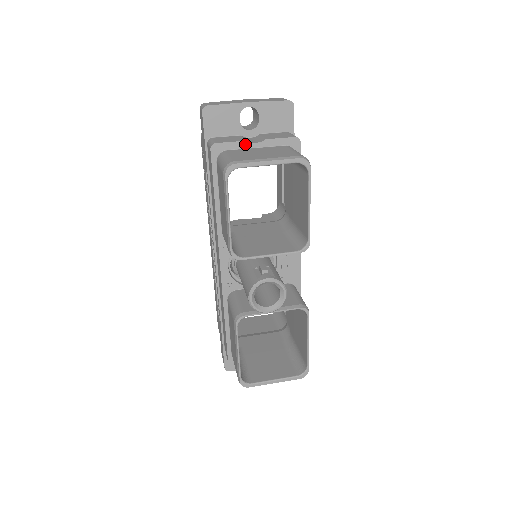
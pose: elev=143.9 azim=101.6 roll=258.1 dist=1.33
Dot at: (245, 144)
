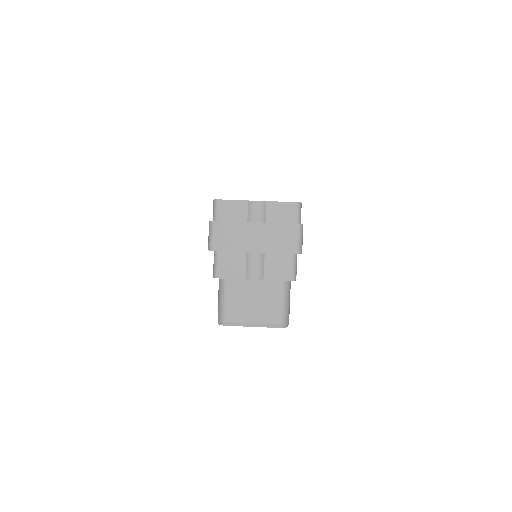
Dot at: (244, 279)
